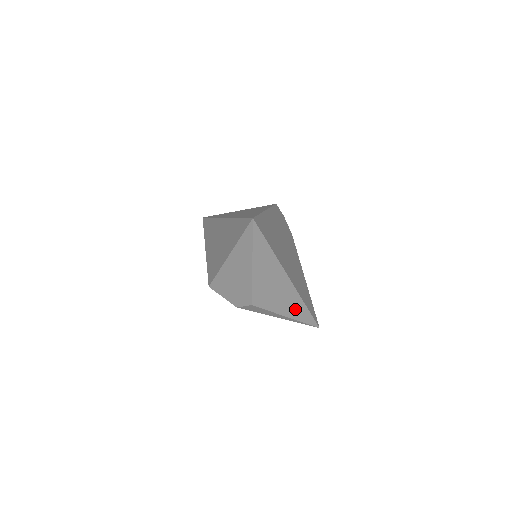
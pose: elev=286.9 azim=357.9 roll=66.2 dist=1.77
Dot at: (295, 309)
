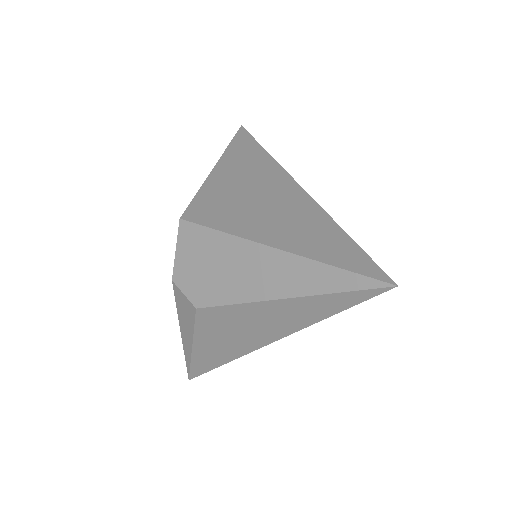
Dot at: (212, 354)
